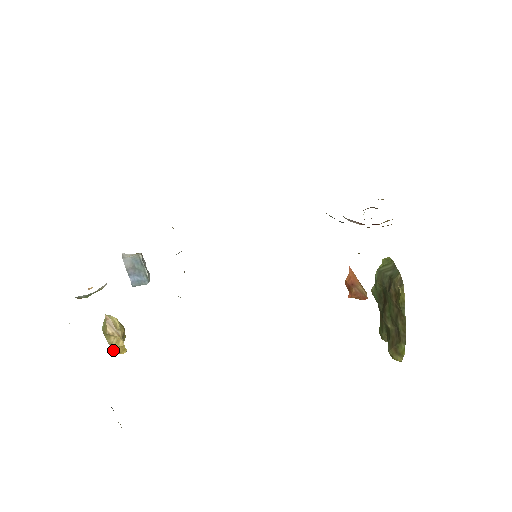
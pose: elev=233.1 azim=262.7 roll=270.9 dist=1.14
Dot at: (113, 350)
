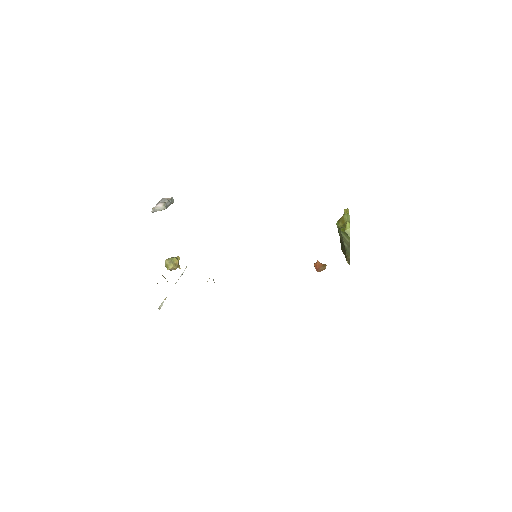
Dot at: occluded
